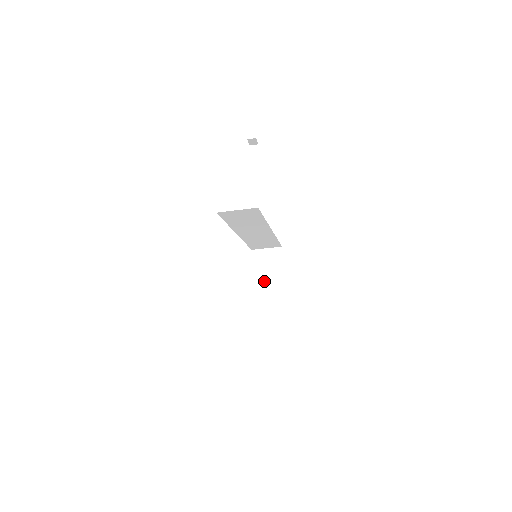
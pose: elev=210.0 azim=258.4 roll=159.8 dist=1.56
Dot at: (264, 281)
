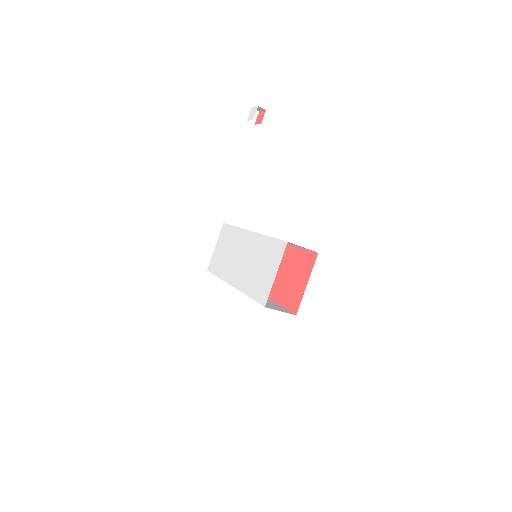
Dot at: occluded
